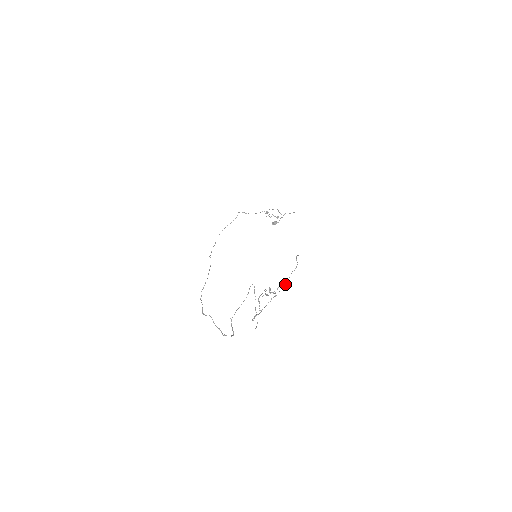
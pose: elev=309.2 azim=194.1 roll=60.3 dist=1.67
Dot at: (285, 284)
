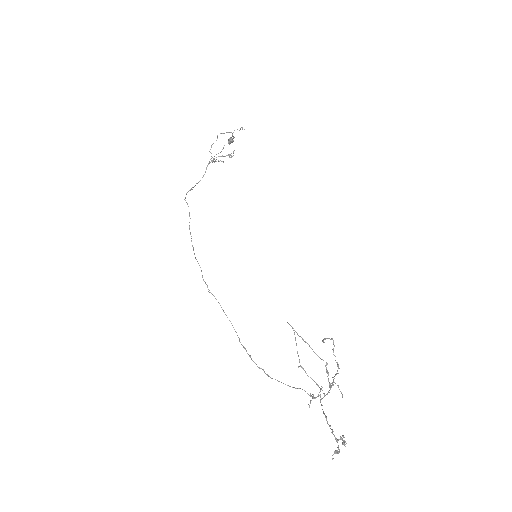
Dot at: occluded
